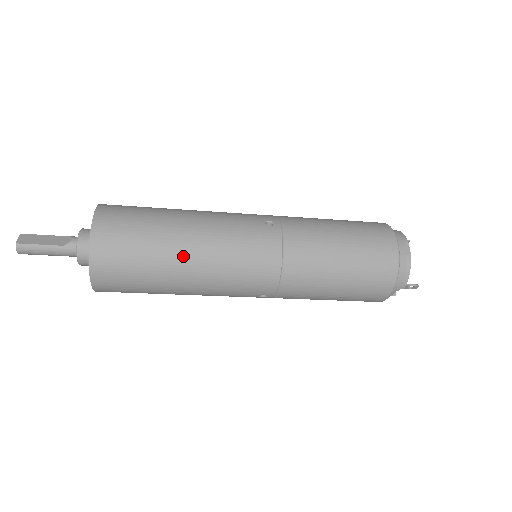
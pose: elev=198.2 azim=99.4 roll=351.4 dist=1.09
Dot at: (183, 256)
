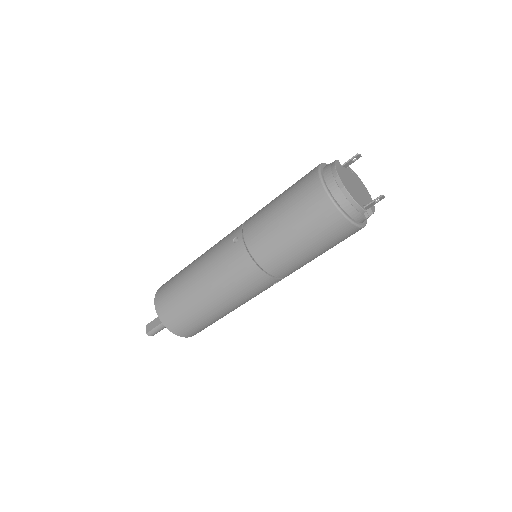
Dot at: (204, 299)
